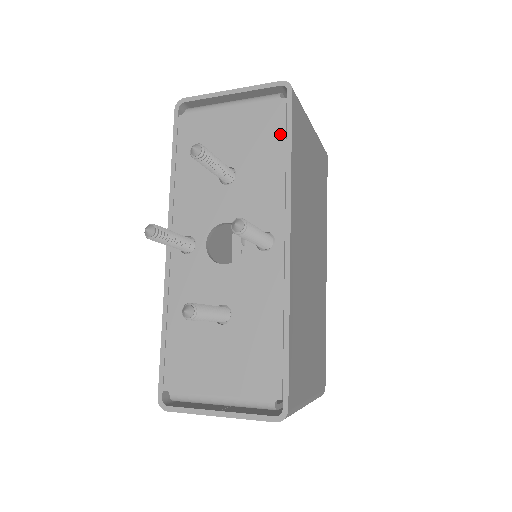
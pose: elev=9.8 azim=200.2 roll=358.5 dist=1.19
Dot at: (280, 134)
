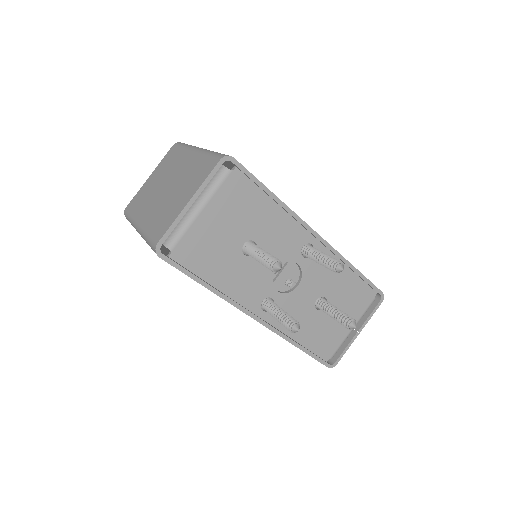
Dot at: (256, 192)
